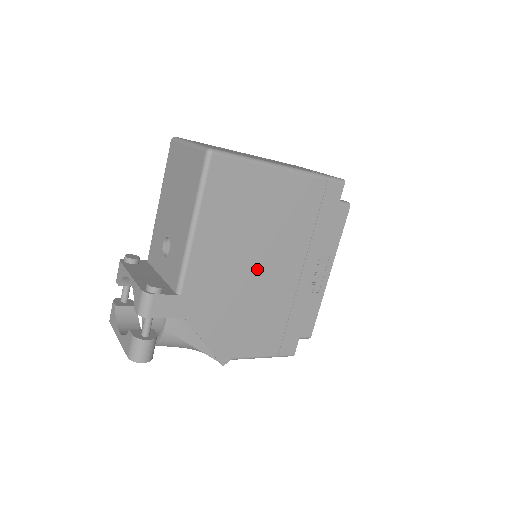
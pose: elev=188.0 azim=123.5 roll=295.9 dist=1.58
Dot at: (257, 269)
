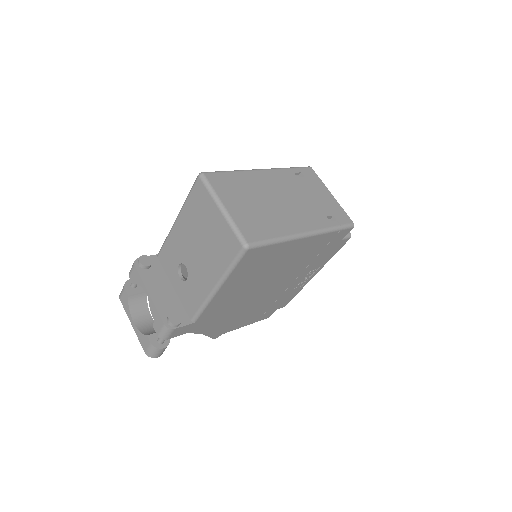
Dot at: (259, 292)
